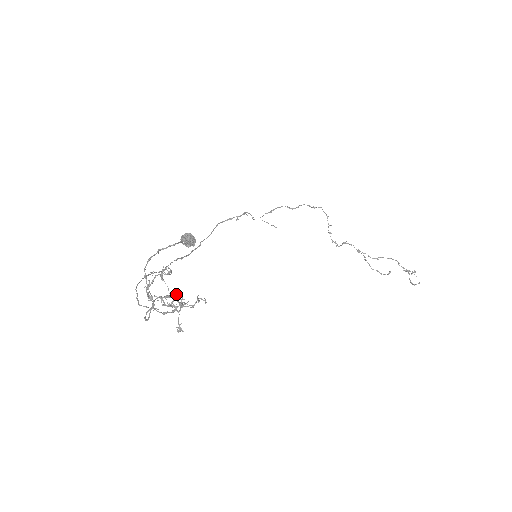
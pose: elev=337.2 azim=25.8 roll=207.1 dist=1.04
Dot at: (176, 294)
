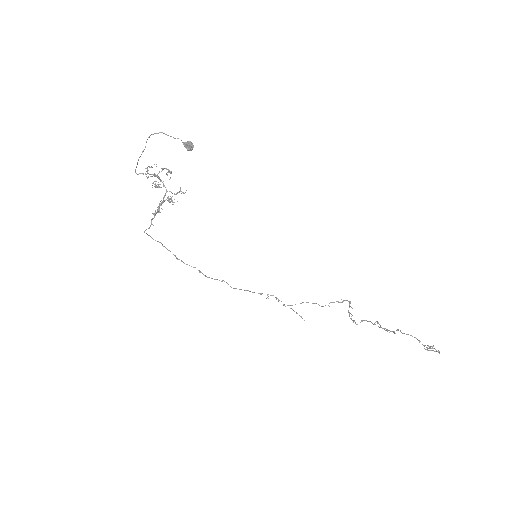
Dot at: occluded
